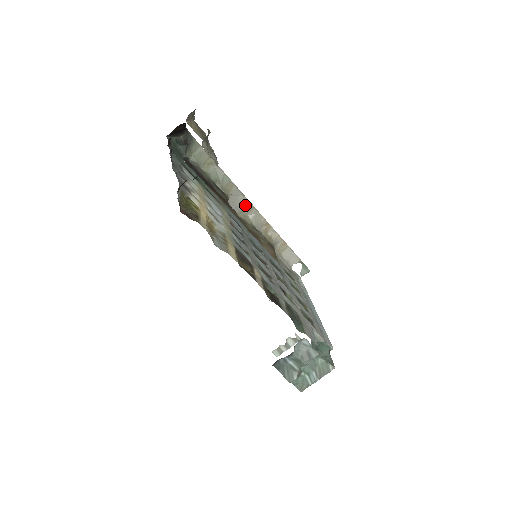
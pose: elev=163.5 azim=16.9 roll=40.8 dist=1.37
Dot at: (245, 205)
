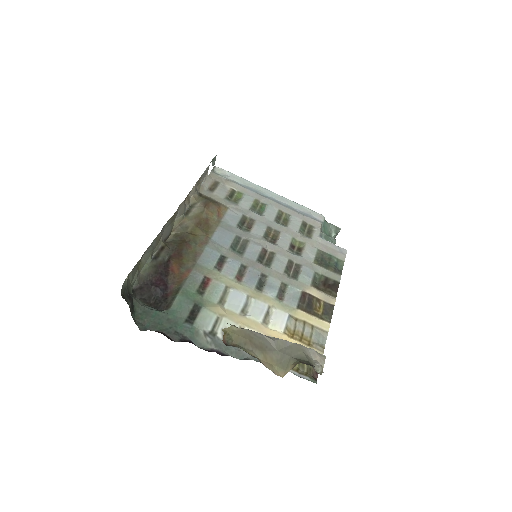
Dot at: (171, 221)
